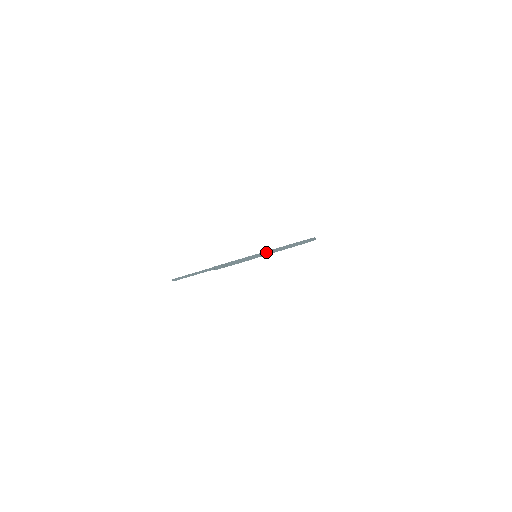
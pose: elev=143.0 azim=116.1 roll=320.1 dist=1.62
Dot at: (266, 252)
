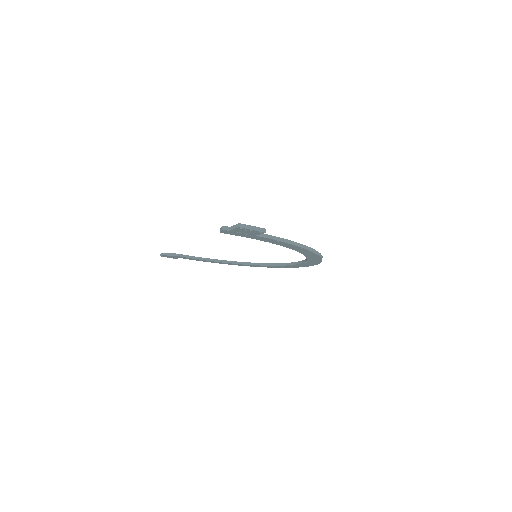
Dot at: (277, 237)
